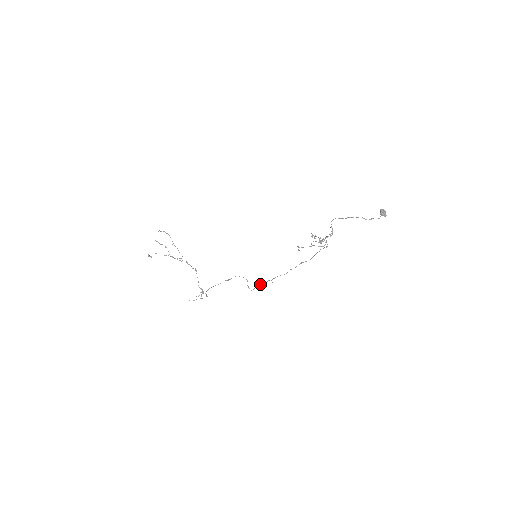
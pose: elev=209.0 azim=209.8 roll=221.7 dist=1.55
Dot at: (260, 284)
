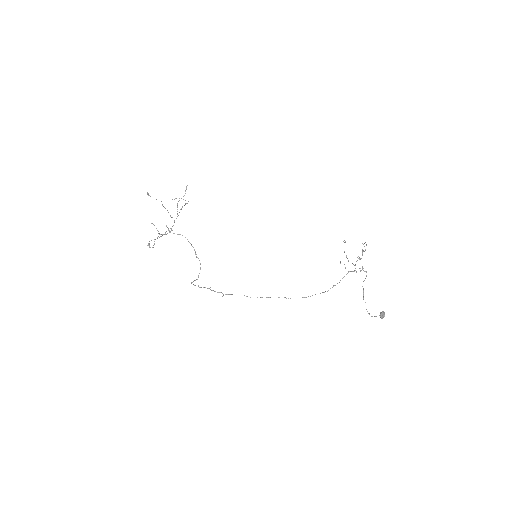
Dot at: (209, 288)
